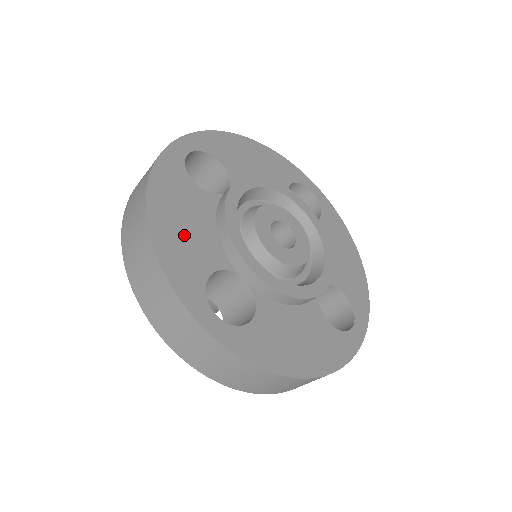
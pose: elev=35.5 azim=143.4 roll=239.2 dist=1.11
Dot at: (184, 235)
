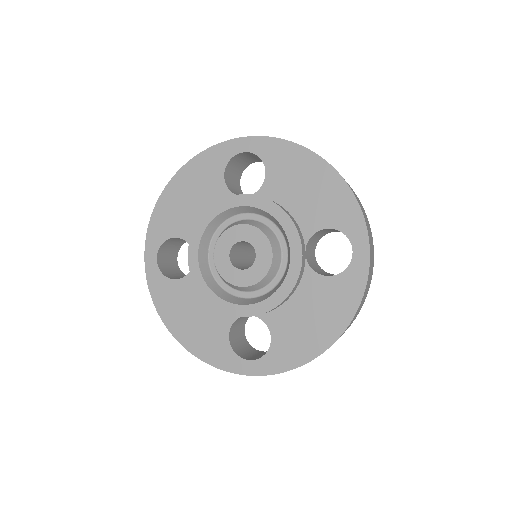
Dot at: (198, 327)
